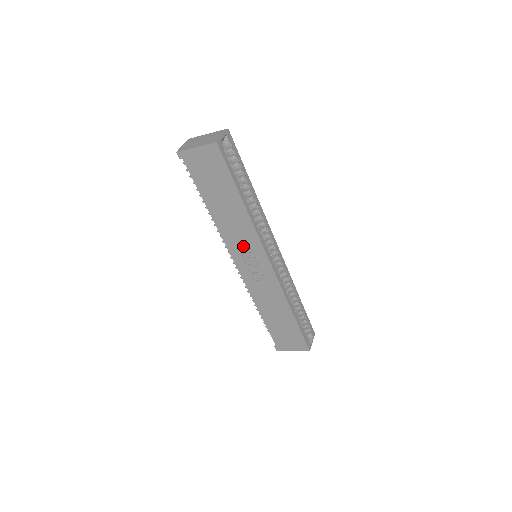
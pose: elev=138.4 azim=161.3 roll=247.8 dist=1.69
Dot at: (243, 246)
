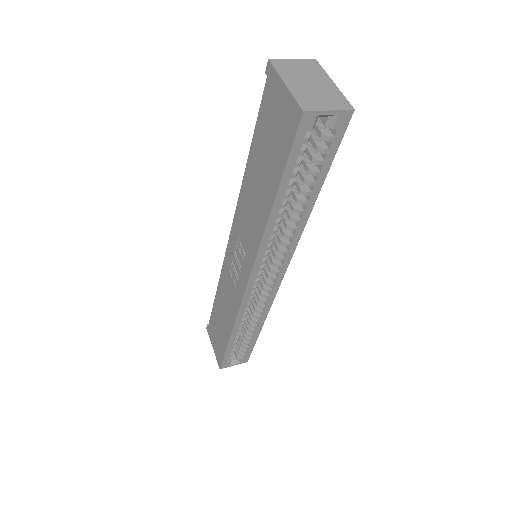
Dot at: (243, 237)
